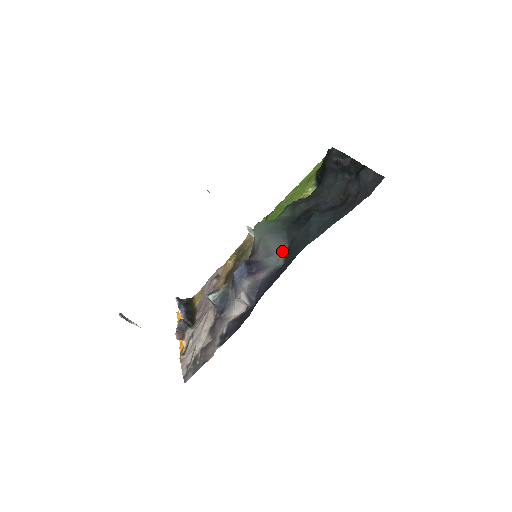
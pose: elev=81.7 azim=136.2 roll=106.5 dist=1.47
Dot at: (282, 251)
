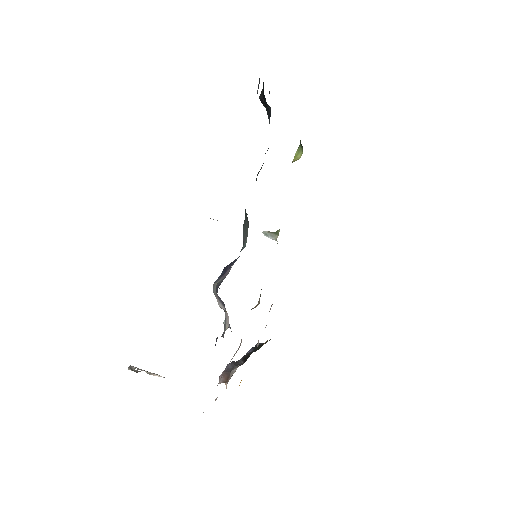
Dot at: (247, 233)
